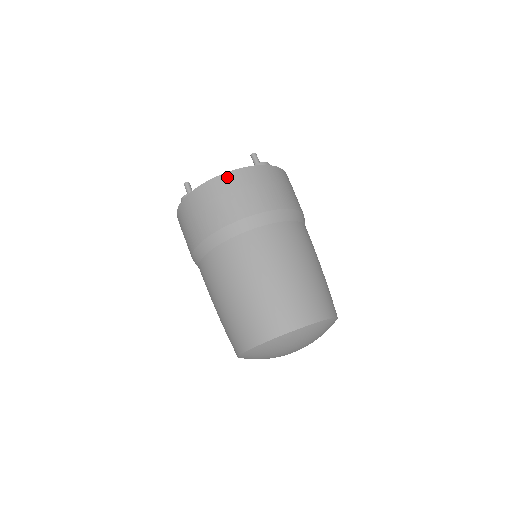
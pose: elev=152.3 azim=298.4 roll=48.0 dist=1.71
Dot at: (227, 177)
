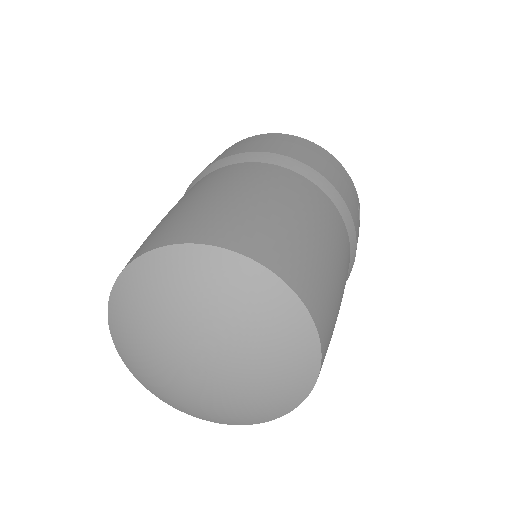
Dot at: (244, 140)
